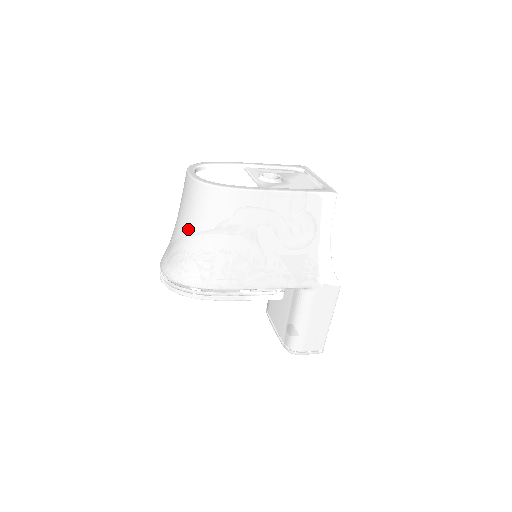
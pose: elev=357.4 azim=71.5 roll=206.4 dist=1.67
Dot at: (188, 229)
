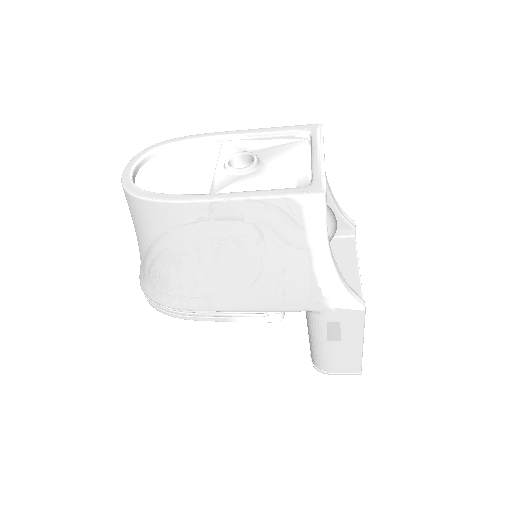
Dot at: (138, 241)
